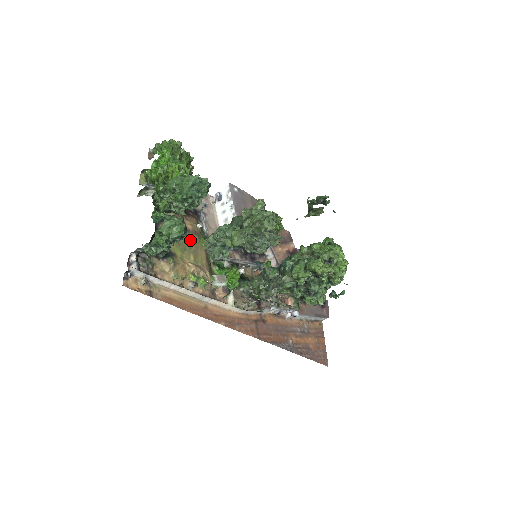
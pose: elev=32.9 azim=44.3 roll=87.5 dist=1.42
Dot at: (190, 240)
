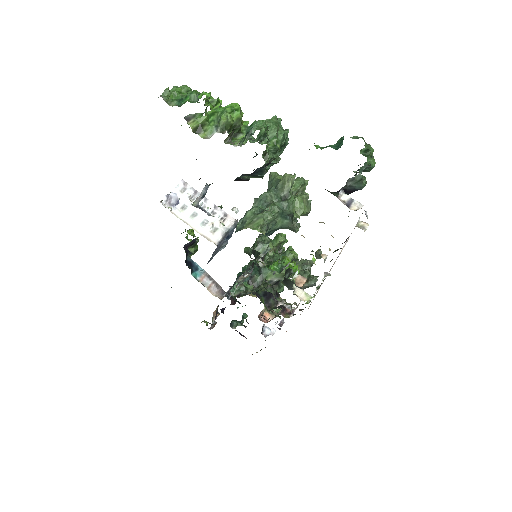
Dot at: occluded
